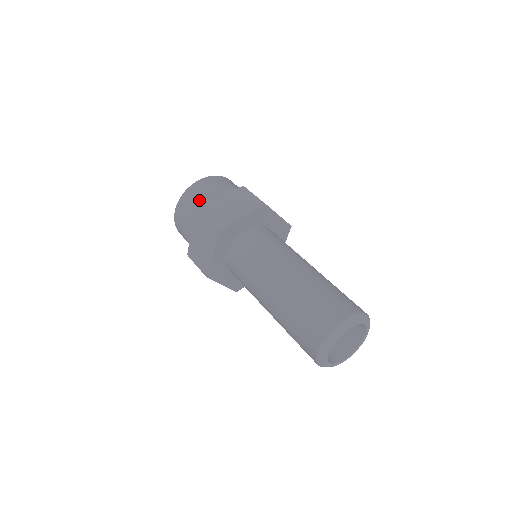
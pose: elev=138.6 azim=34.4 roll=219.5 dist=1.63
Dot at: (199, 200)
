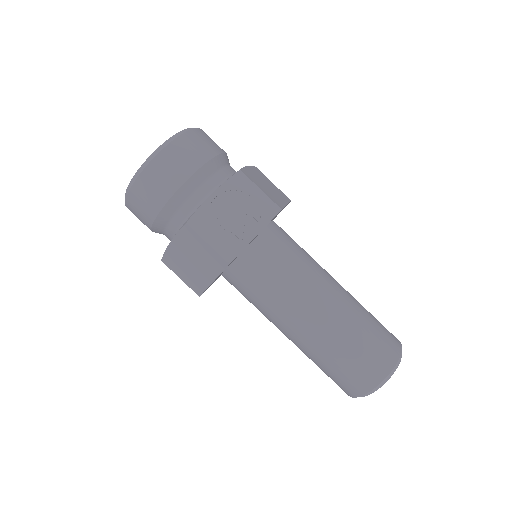
Dot at: (150, 229)
